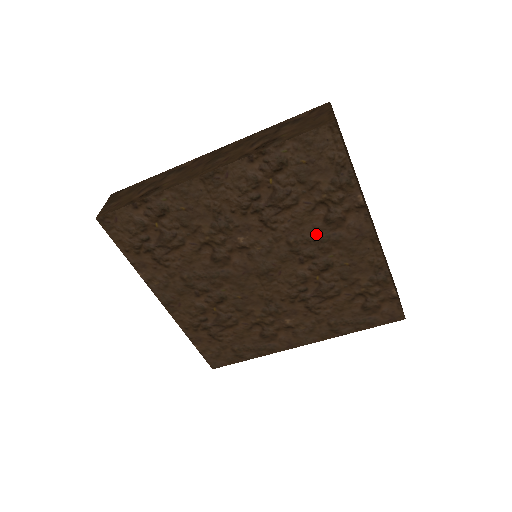
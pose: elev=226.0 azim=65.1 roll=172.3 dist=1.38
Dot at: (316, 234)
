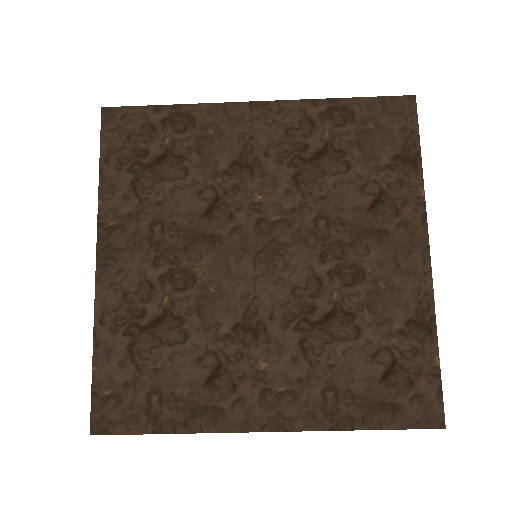
Dot at: (355, 223)
